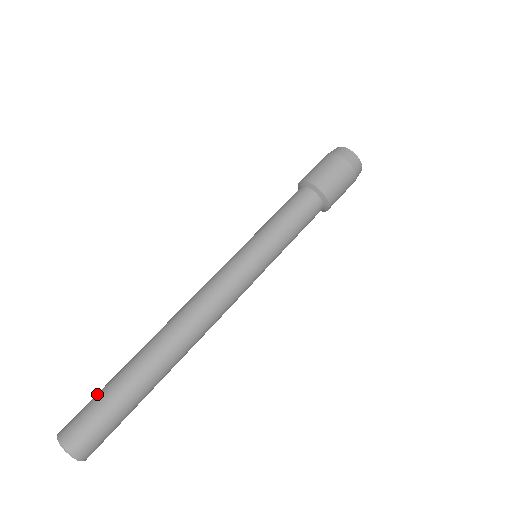
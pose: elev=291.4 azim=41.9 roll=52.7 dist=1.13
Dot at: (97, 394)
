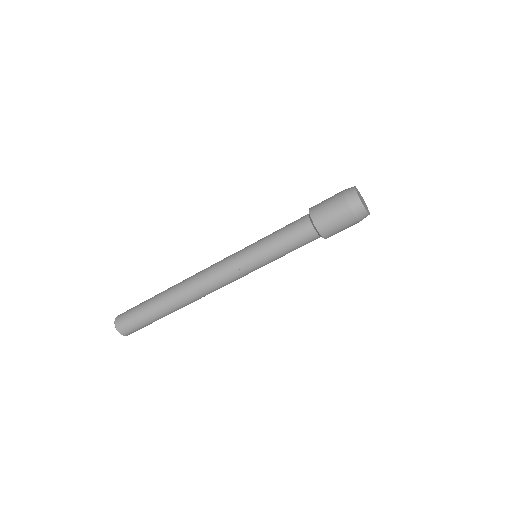
Dot at: (137, 311)
